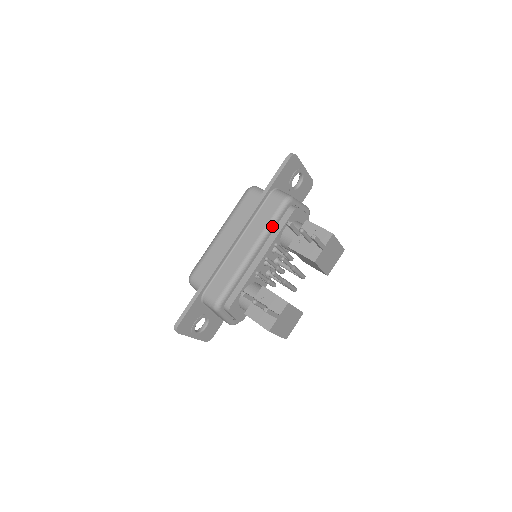
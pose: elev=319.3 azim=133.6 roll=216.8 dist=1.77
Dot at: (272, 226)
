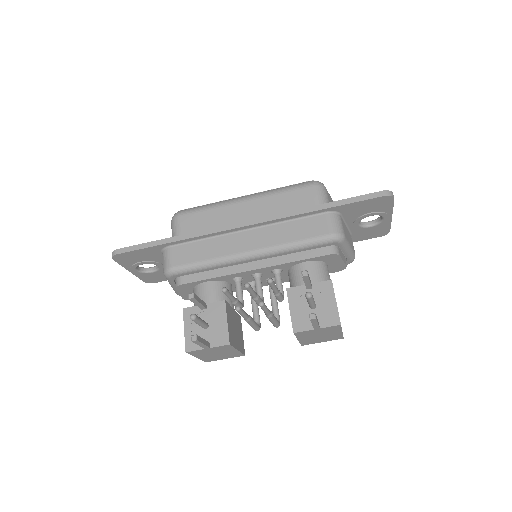
Dot at: (294, 249)
